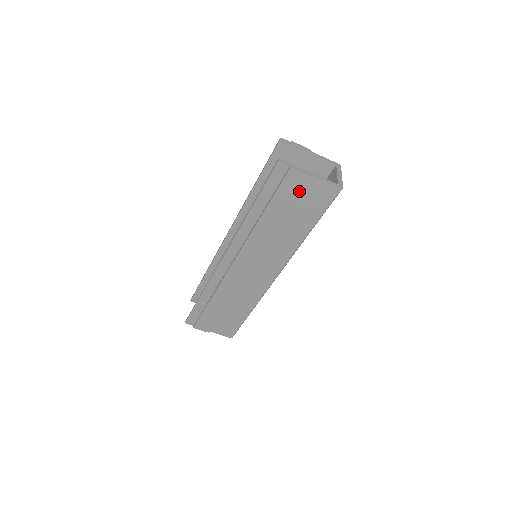
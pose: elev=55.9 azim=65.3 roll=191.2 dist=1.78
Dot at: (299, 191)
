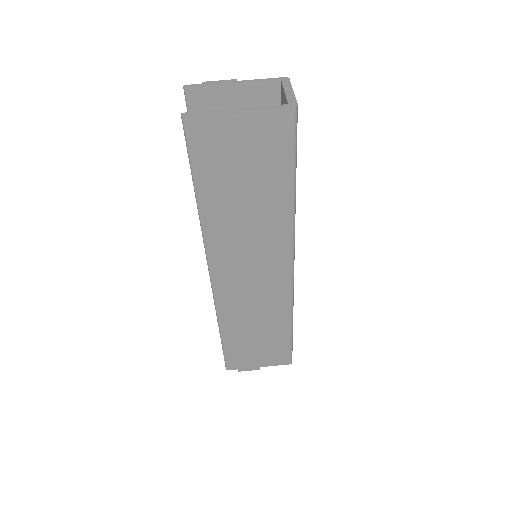
Dot at: (238, 144)
